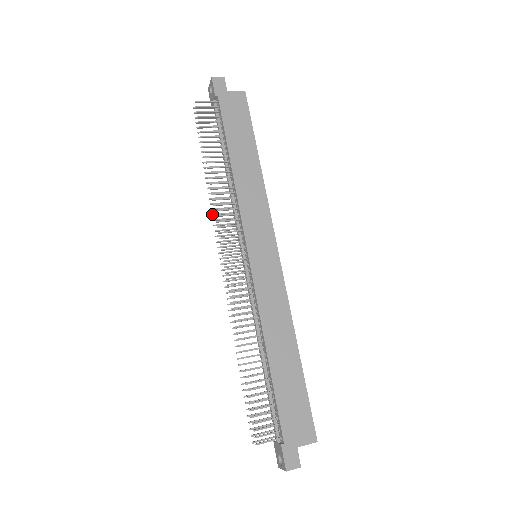
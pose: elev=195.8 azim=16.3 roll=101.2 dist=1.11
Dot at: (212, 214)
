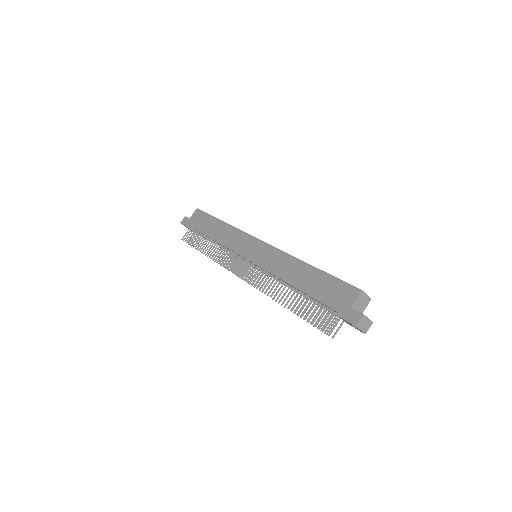
Dot at: occluded
